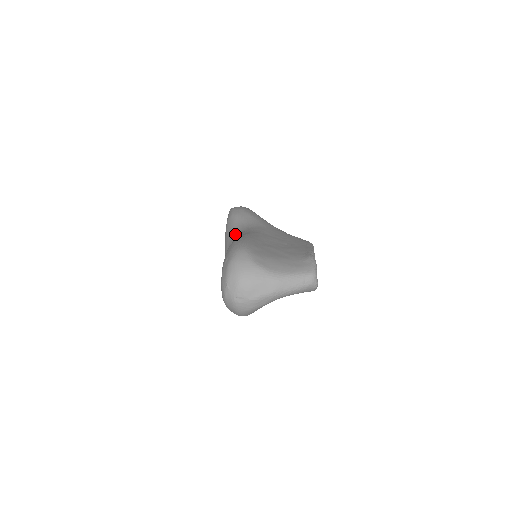
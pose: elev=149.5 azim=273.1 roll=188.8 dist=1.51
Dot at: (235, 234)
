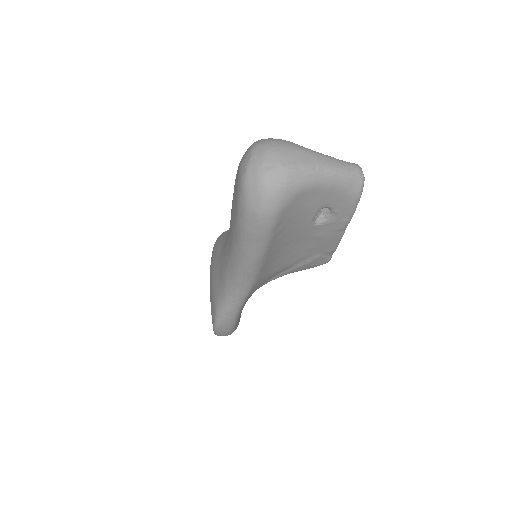
Dot at: occluded
